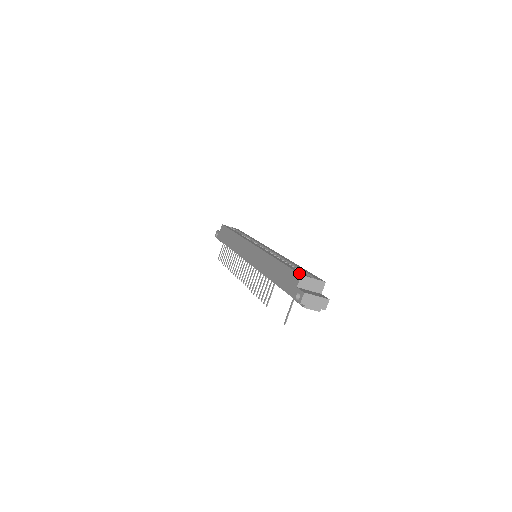
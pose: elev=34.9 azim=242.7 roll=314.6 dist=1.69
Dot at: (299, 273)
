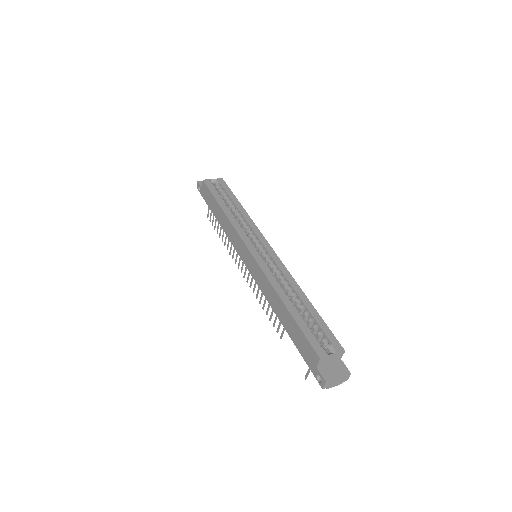
Dot at: (317, 353)
